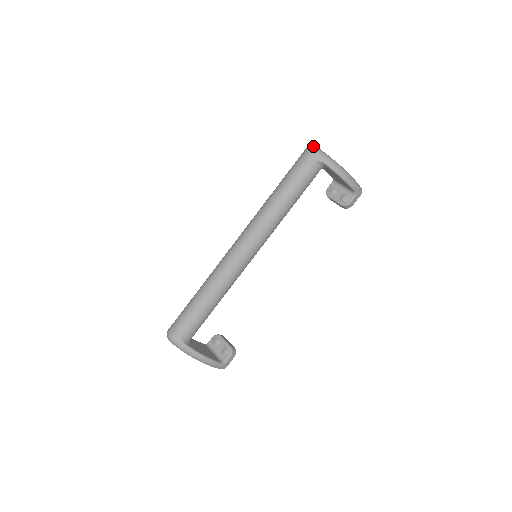
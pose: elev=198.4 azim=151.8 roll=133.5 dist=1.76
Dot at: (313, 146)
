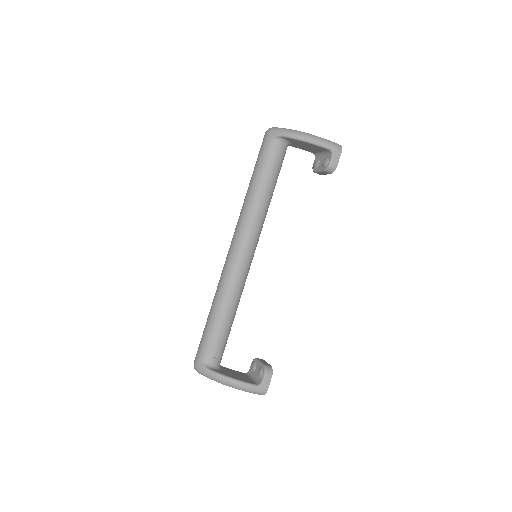
Dot at: (269, 128)
